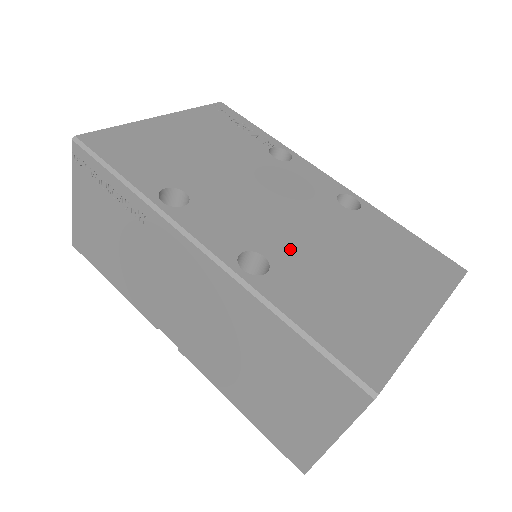
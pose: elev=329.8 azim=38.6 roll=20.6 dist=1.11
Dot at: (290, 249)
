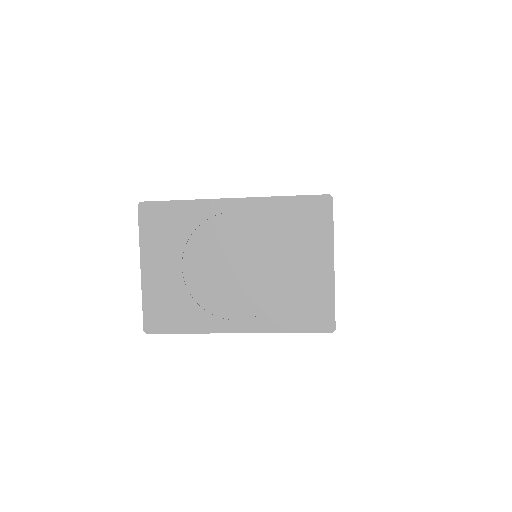
Dot at: occluded
